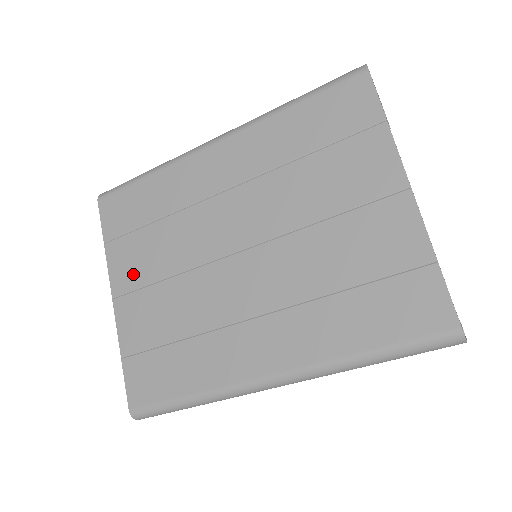
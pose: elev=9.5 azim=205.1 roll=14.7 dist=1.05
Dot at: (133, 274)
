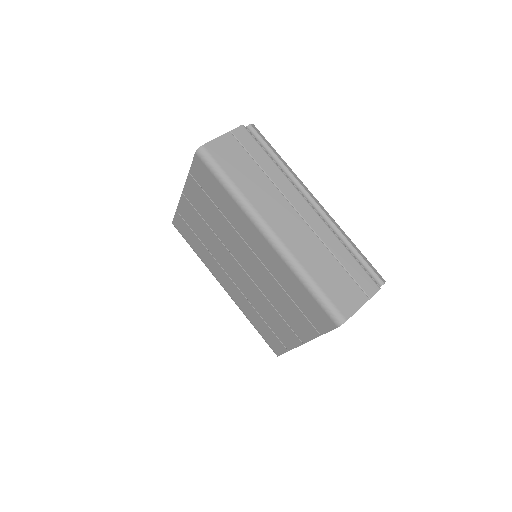
Dot at: (196, 203)
